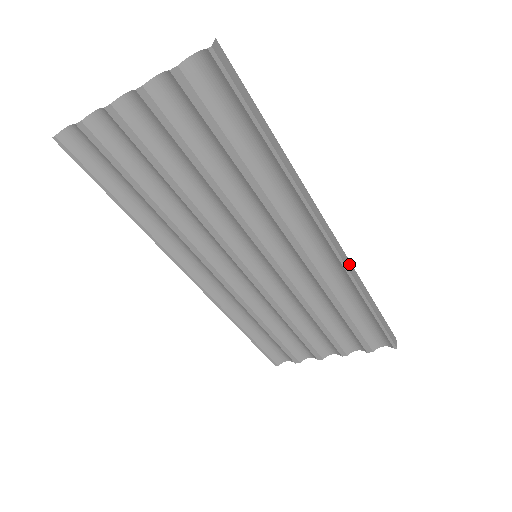
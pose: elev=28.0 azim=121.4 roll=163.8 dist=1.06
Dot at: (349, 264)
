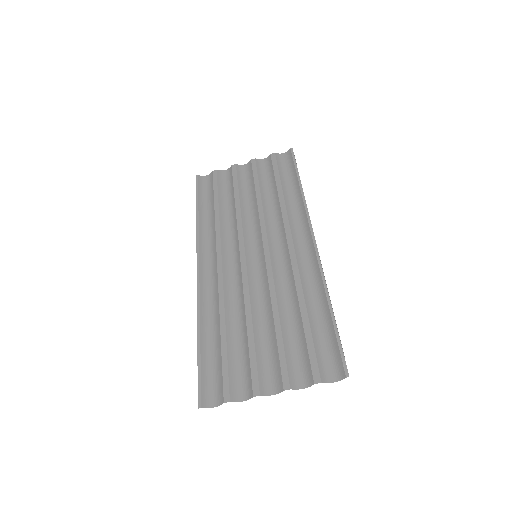
Dot at: occluded
